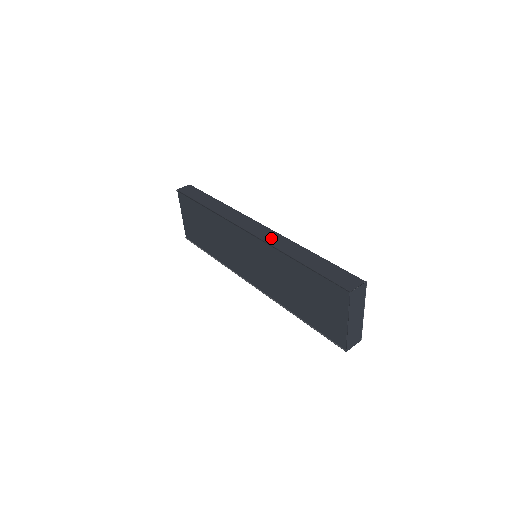
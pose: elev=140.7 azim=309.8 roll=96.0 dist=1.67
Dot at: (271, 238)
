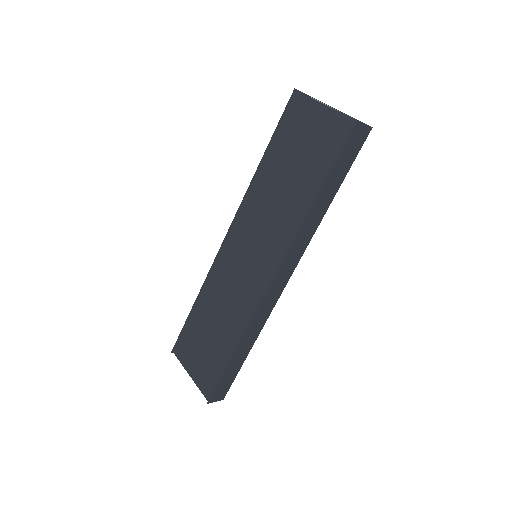
Dot at: occluded
